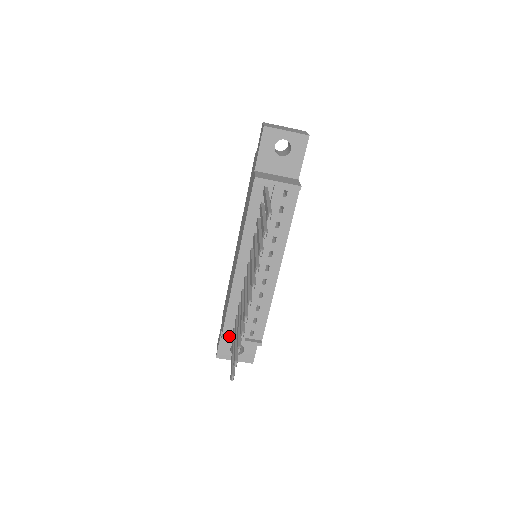
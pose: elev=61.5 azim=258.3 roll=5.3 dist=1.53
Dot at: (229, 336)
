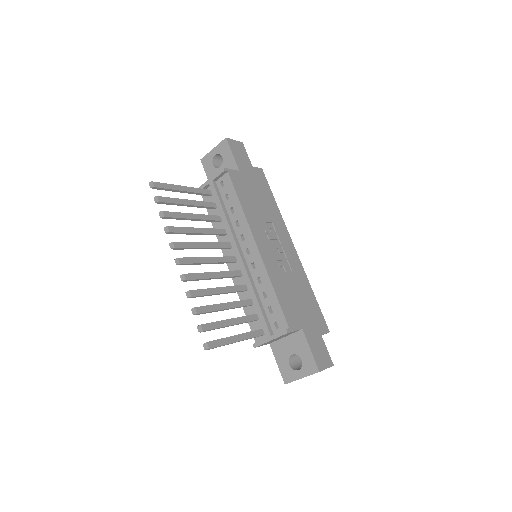
Dot at: (260, 341)
